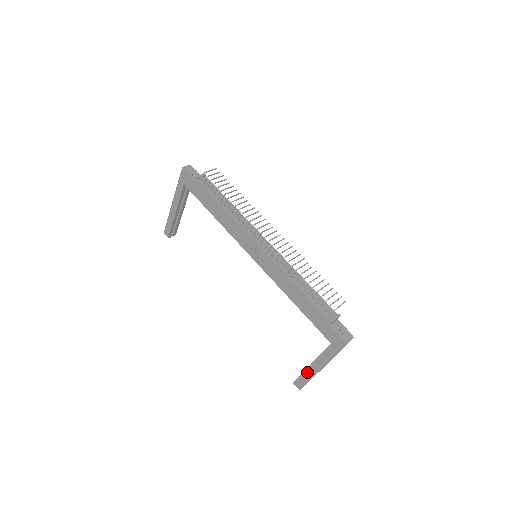
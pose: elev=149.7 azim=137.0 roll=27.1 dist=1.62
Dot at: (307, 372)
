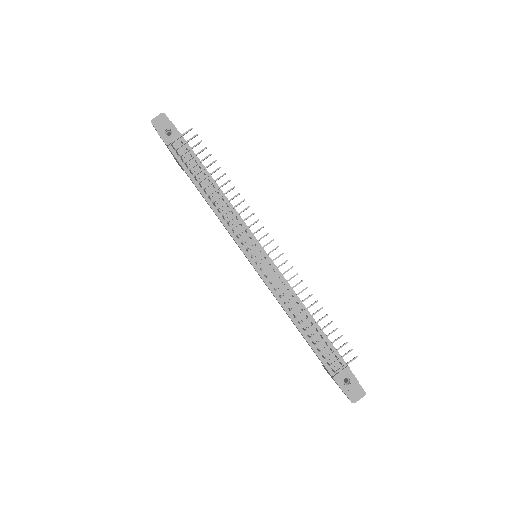
Dot at: occluded
